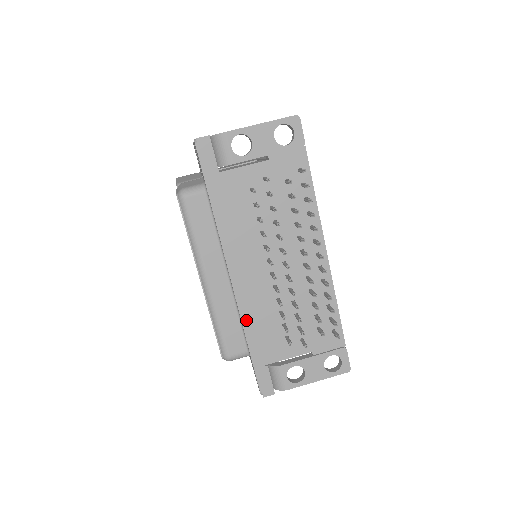
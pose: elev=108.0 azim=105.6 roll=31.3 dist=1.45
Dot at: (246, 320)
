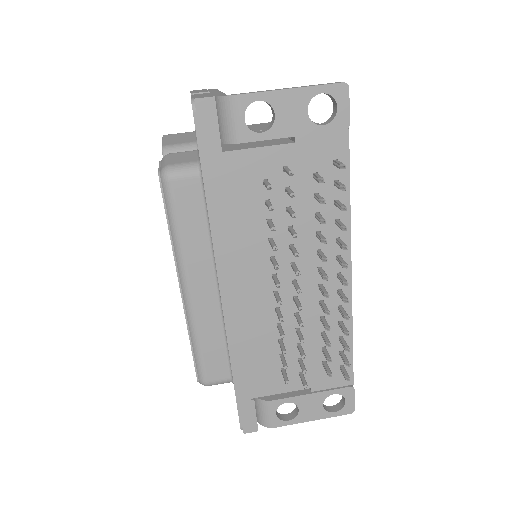
Dot at: (234, 346)
